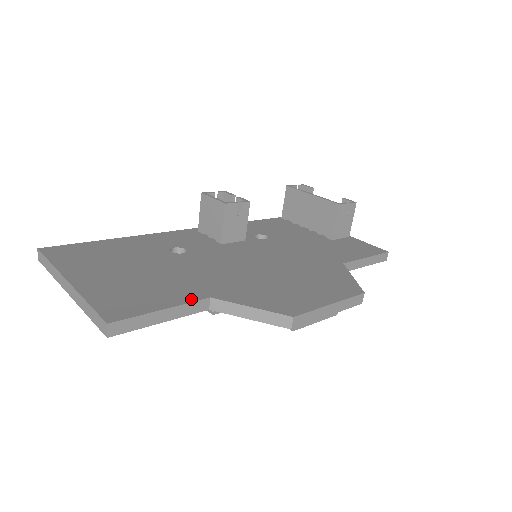
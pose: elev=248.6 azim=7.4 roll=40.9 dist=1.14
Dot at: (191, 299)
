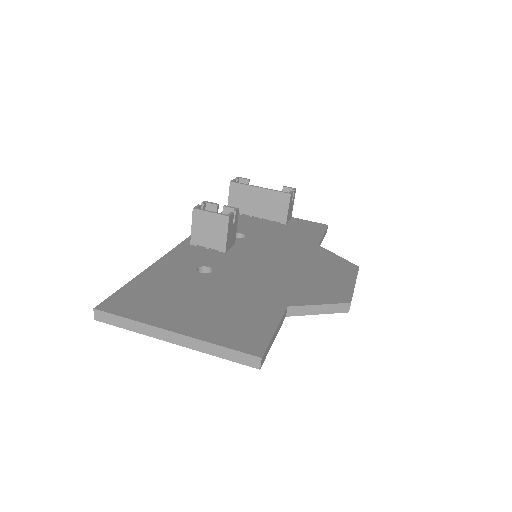
Dot at: (279, 313)
